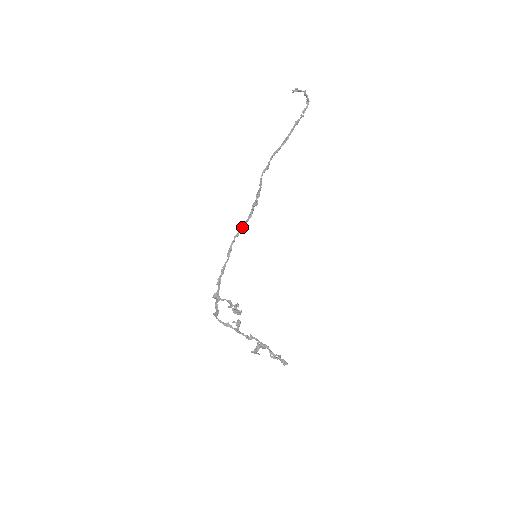
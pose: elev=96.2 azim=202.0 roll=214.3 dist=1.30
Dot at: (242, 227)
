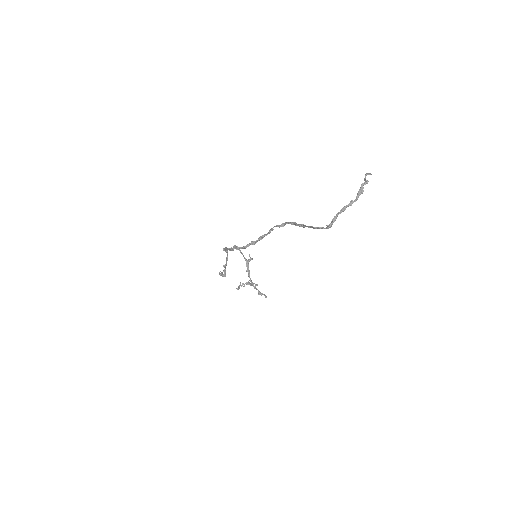
Dot at: occluded
